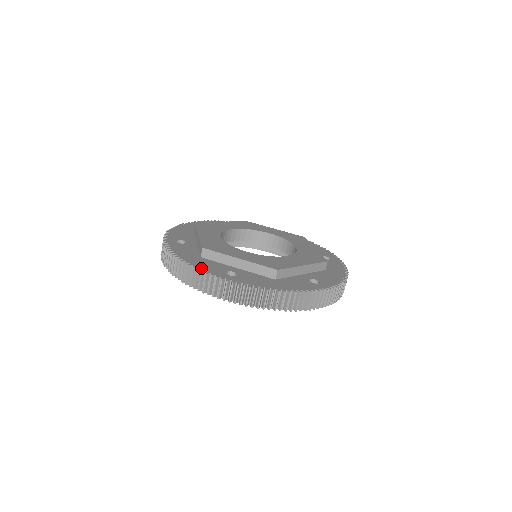
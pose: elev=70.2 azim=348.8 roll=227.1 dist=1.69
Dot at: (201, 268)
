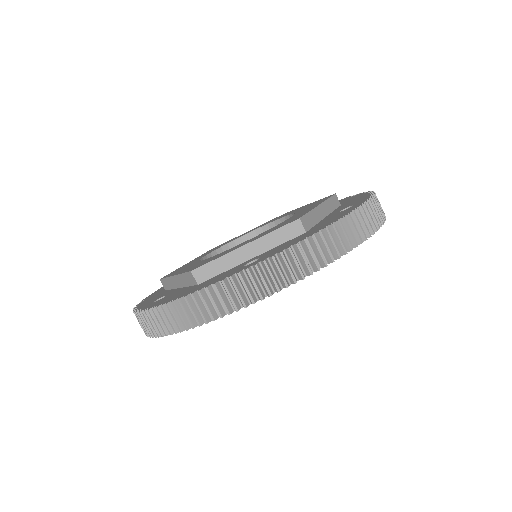
Dot at: (210, 284)
